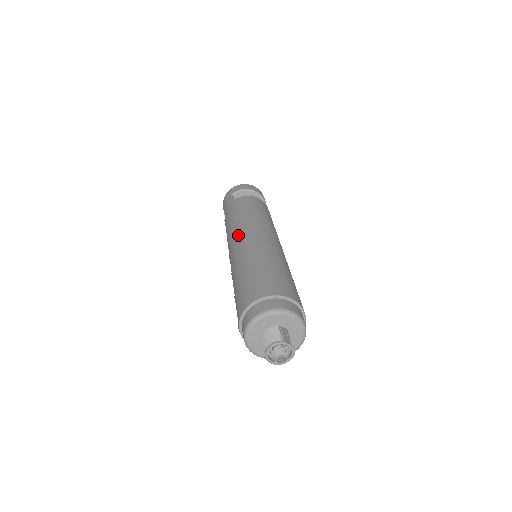
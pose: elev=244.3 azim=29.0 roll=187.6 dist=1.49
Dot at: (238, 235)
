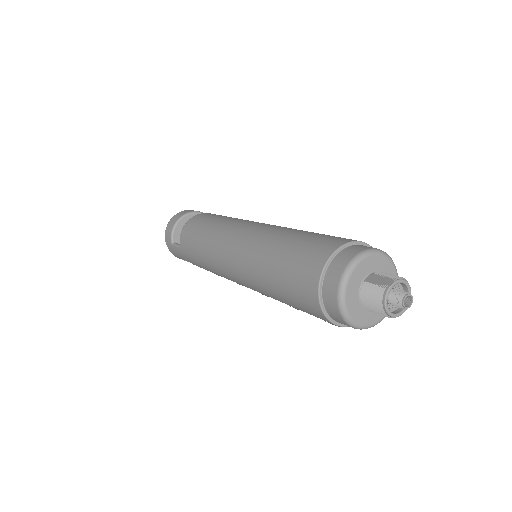
Dot at: (223, 264)
